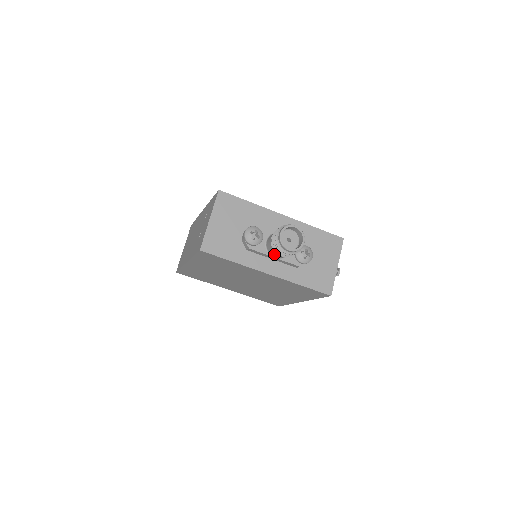
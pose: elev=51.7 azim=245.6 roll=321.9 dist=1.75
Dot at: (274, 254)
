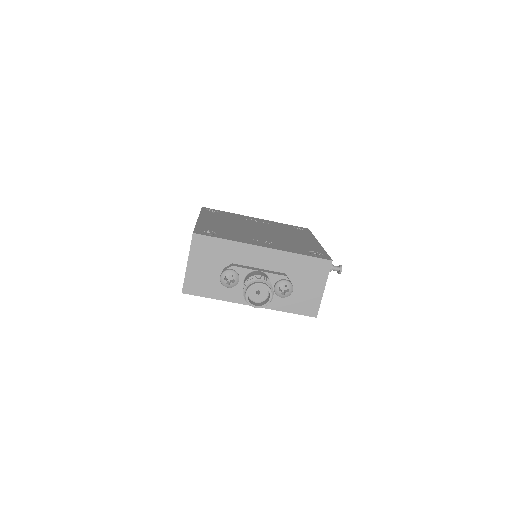
Dot at: occluded
